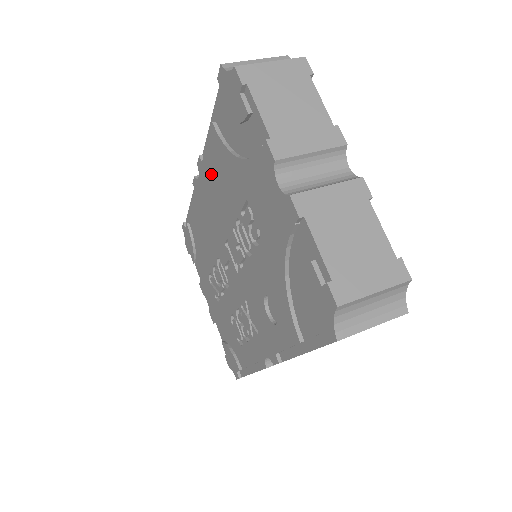
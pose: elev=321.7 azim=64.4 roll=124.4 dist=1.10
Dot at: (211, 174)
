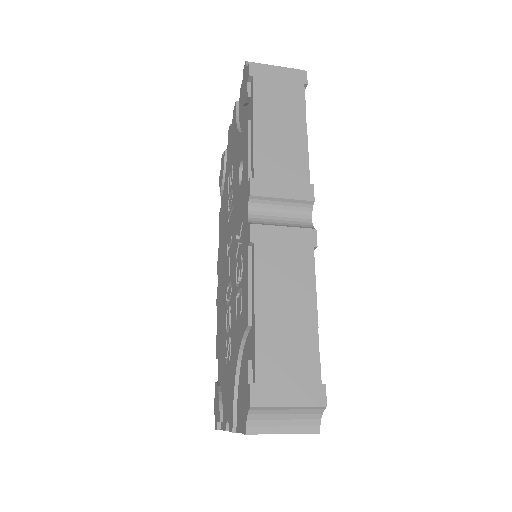
Dot at: (220, 243)
